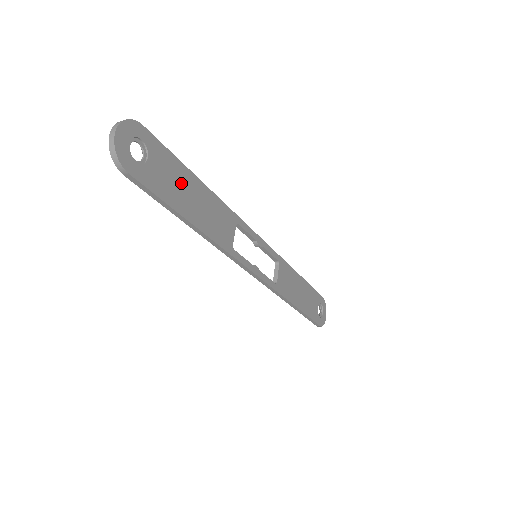
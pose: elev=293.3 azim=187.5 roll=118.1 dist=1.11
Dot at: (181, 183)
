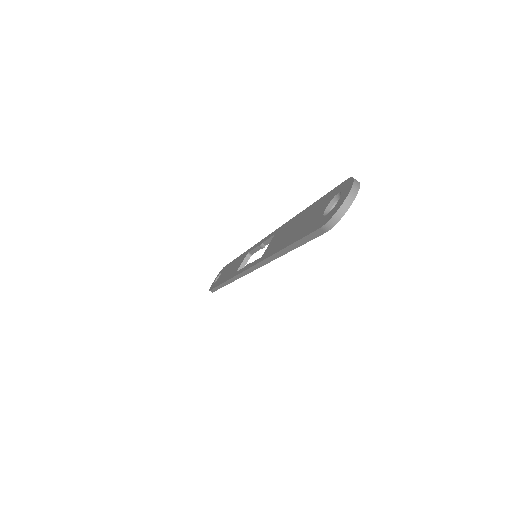
Dot at: occluded
